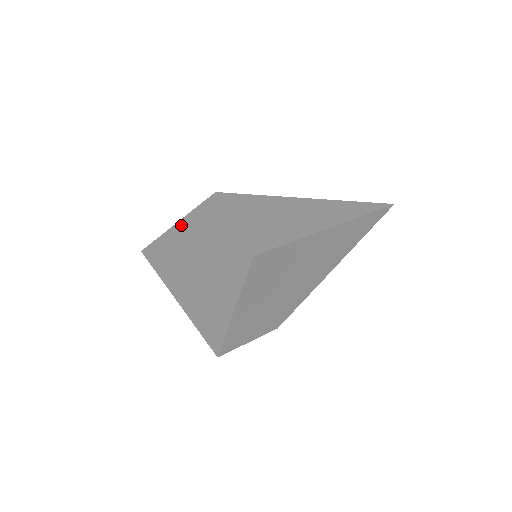
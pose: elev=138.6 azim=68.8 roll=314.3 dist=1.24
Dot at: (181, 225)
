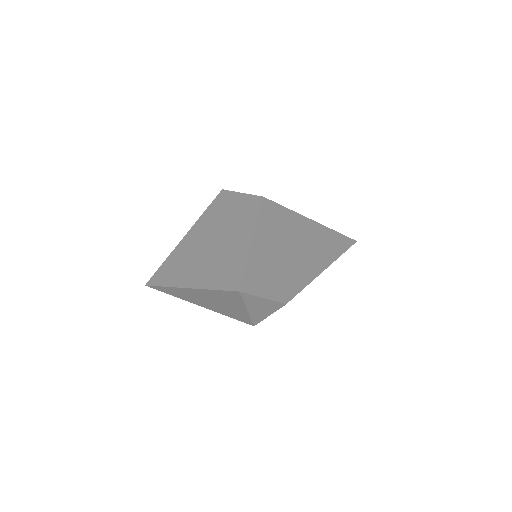
Dot at: (190, 233)
